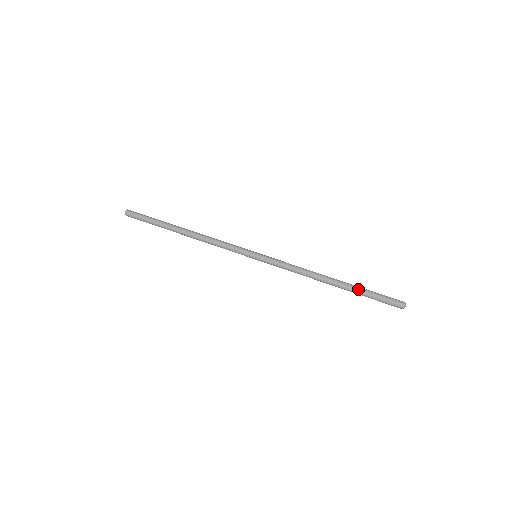
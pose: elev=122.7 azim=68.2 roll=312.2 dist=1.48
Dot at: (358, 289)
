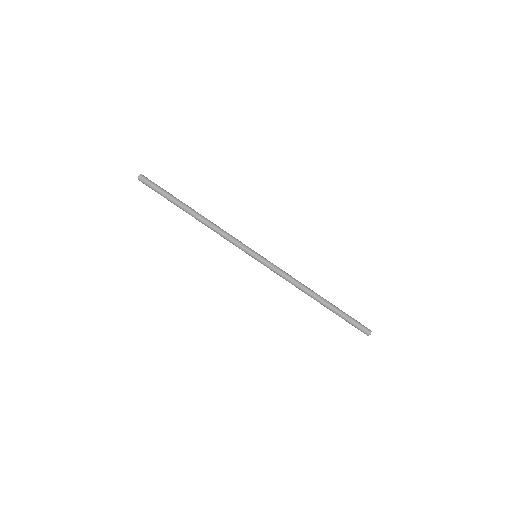
Dot at: occluded
